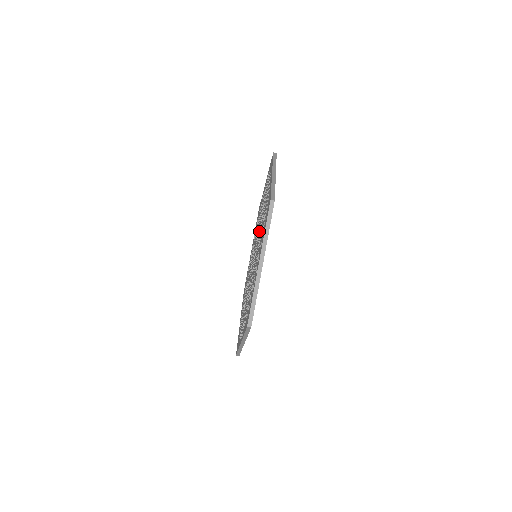
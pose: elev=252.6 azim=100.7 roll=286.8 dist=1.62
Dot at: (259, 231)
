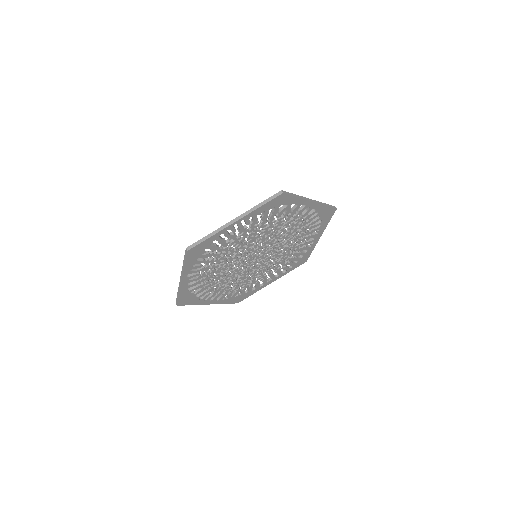
Dot at: (275, 250)
